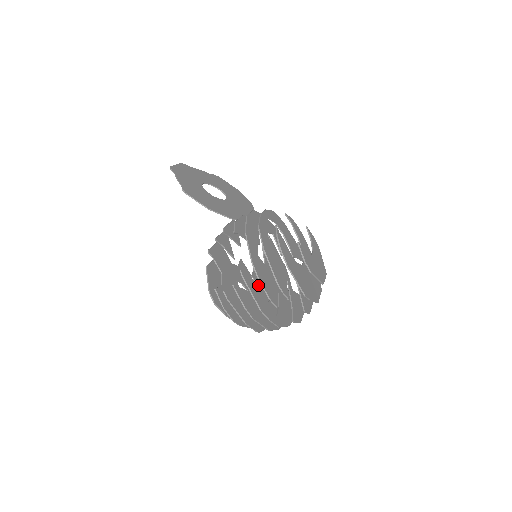
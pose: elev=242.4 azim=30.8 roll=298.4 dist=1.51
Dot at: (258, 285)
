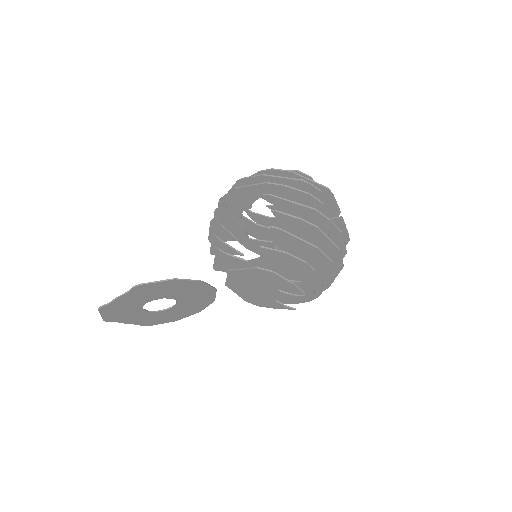
Dot at: occluded
